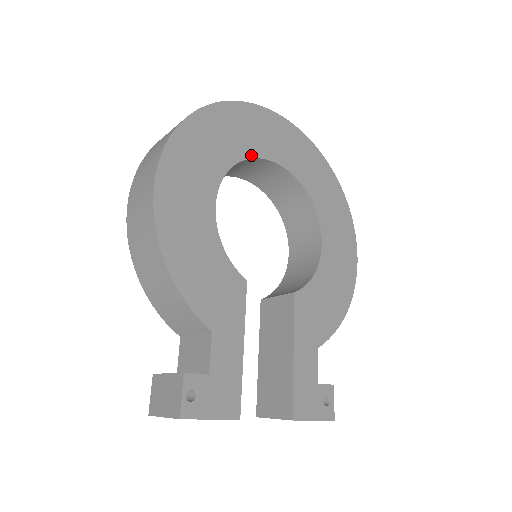
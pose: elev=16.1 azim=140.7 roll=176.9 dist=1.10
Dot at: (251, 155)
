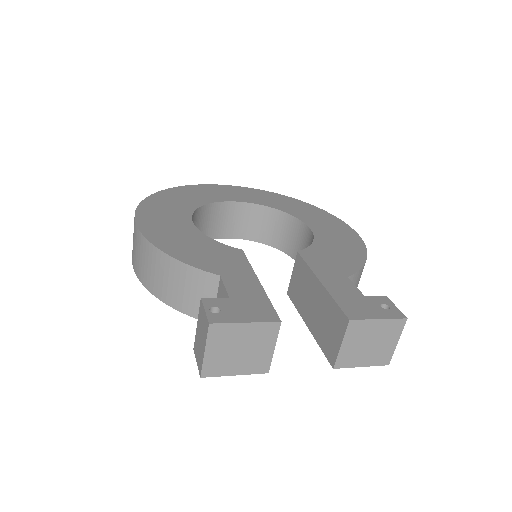
Dot at: (214, 201)
